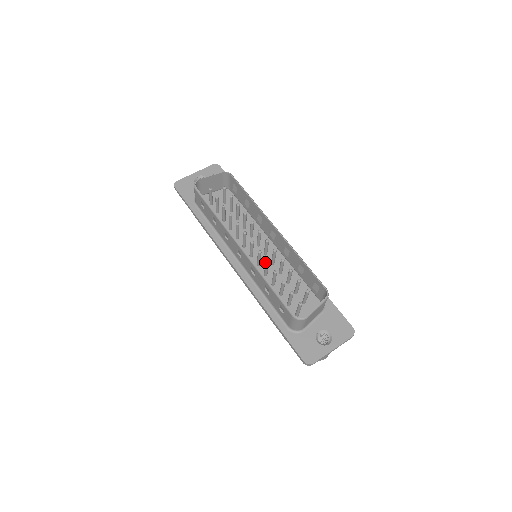
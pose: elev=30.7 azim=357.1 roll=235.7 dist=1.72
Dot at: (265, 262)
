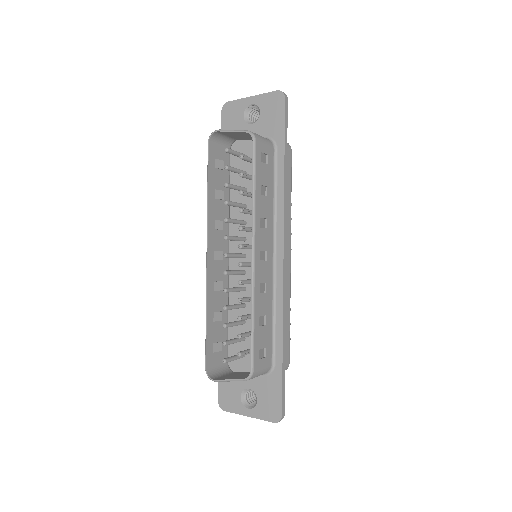
Dot at: occluded
